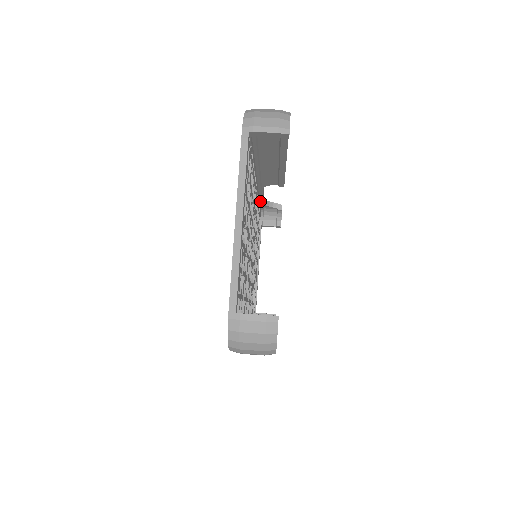
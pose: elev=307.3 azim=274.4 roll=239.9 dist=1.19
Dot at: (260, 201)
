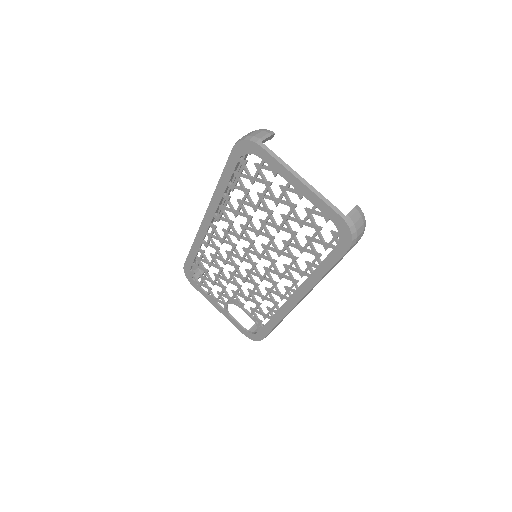
Dot at: (193, 255)
